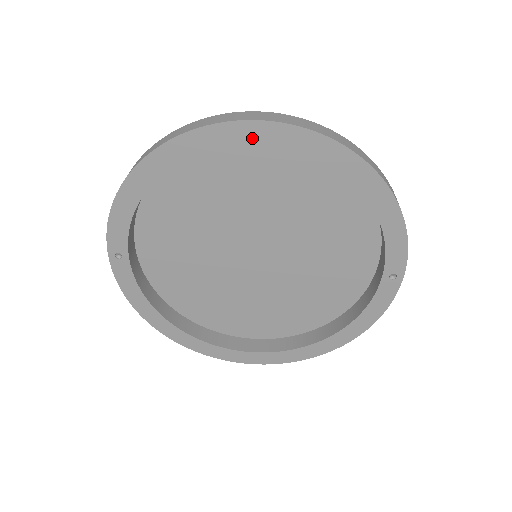
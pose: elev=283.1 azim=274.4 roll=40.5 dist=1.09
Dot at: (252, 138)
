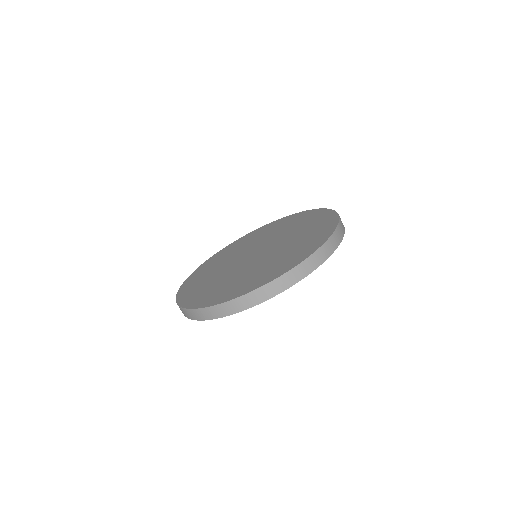
Dot at: occluded
